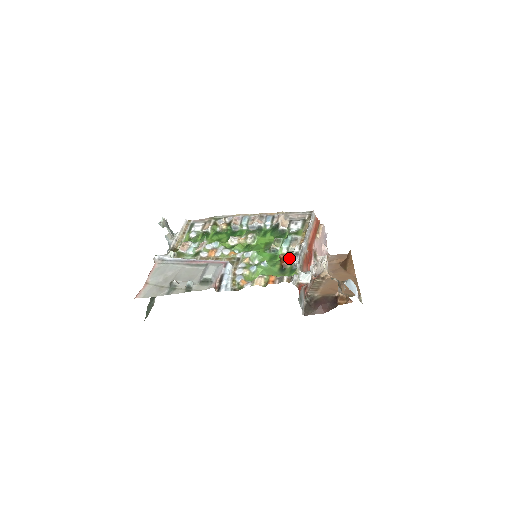
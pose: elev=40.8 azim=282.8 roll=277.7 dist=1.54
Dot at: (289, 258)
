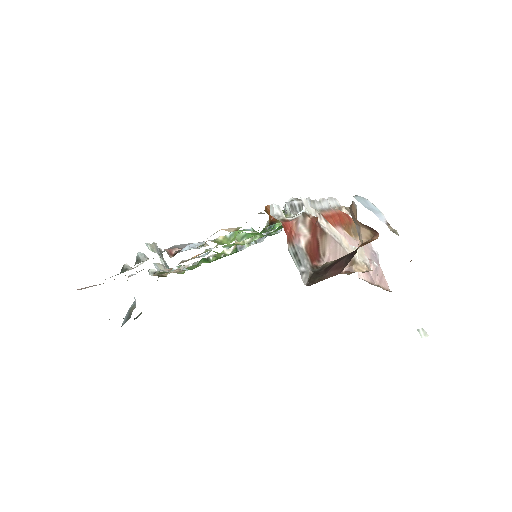
Dot at: occluded
